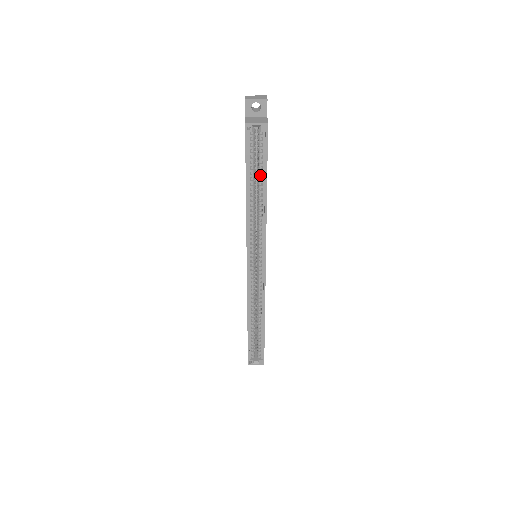
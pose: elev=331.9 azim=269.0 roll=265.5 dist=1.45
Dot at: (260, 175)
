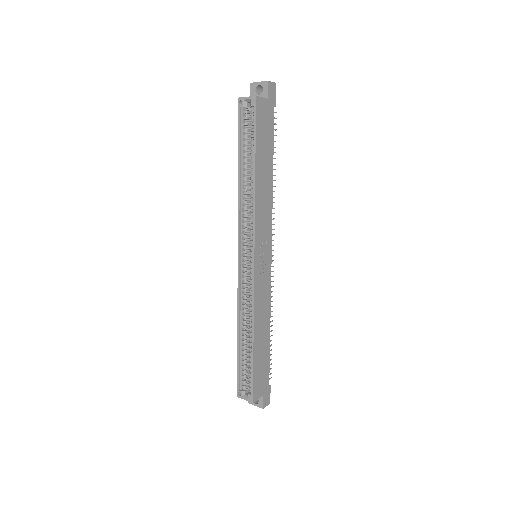
Dot at: (251, 153)
